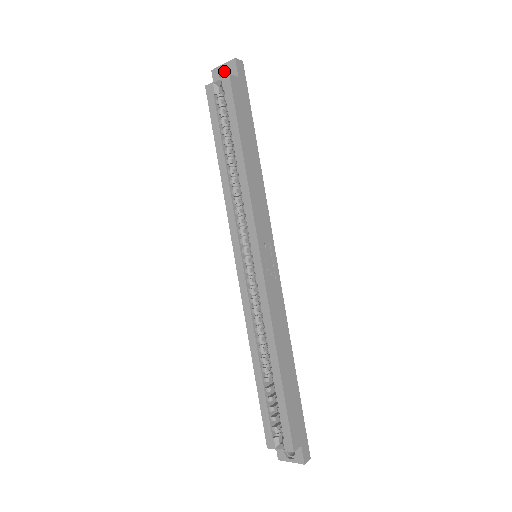
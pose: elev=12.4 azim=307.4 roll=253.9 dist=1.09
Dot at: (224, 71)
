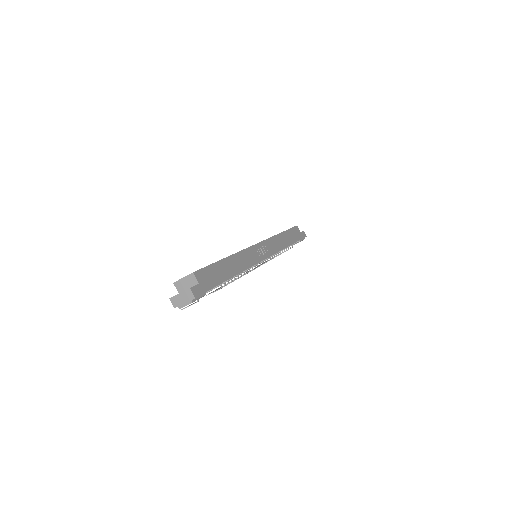
Dot at: occluded
